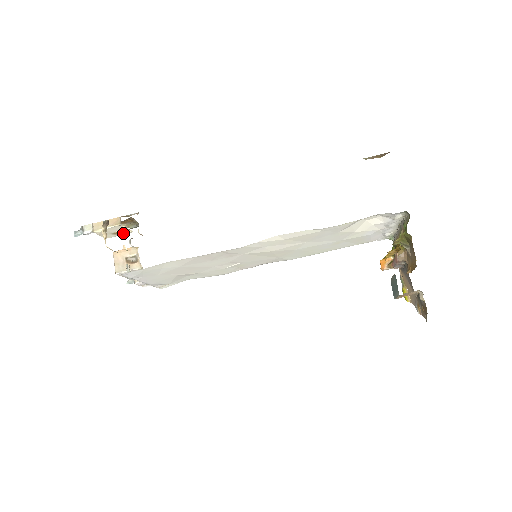
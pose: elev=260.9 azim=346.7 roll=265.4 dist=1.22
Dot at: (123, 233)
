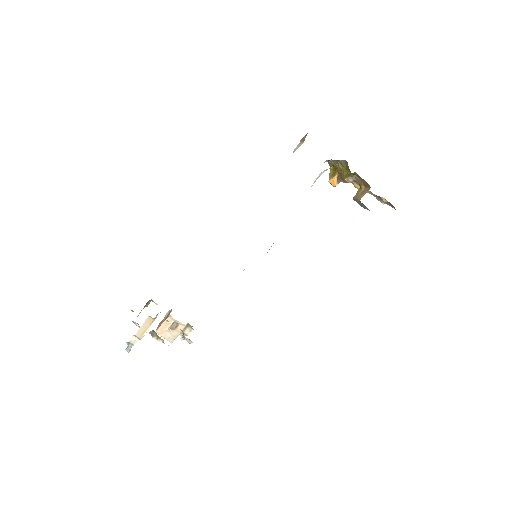
Dot at: occluded
